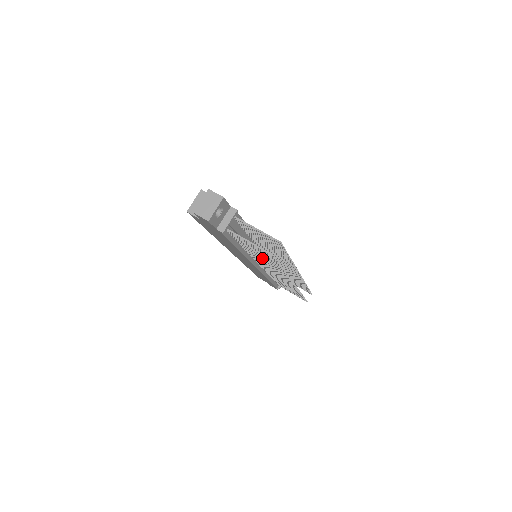
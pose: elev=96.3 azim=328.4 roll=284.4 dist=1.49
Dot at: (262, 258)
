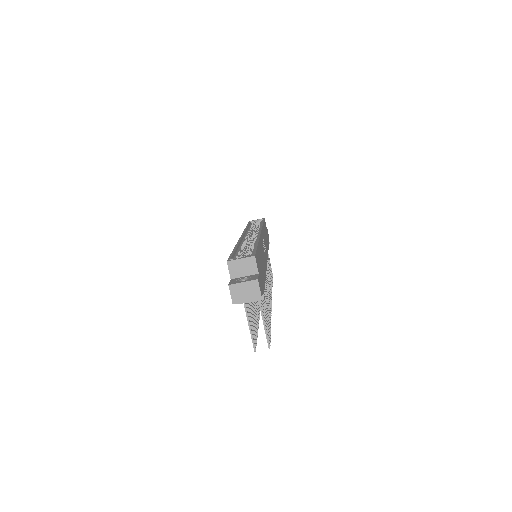
Dot at: (252, 305)
